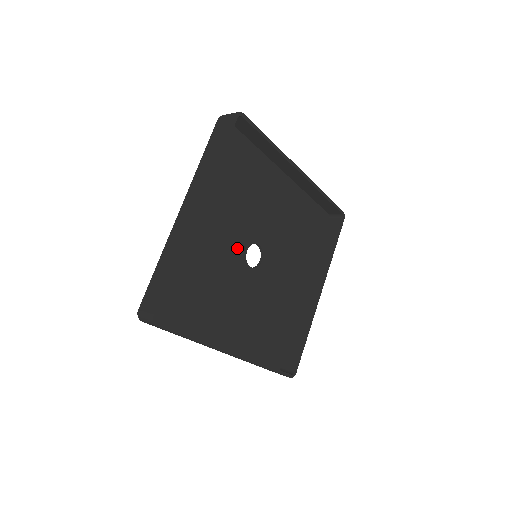
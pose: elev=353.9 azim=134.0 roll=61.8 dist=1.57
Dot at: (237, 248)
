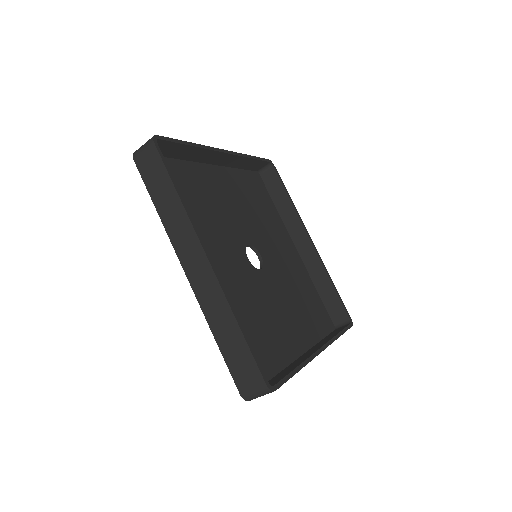
Dot at: (240, 232)
